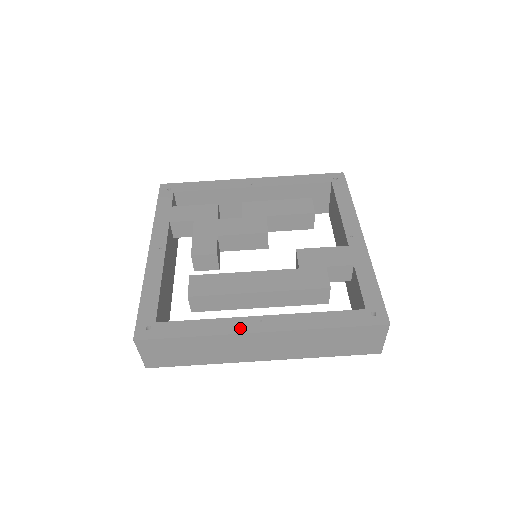
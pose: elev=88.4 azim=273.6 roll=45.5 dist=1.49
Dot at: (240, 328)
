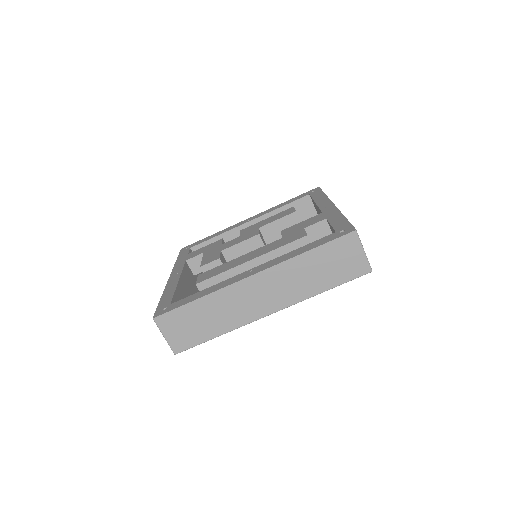
Dot at: (234, 280)
